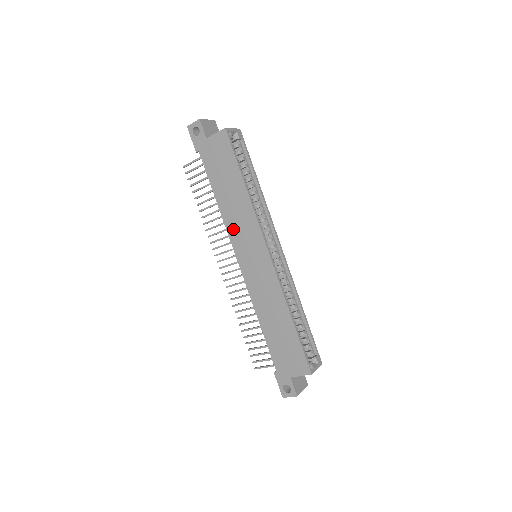
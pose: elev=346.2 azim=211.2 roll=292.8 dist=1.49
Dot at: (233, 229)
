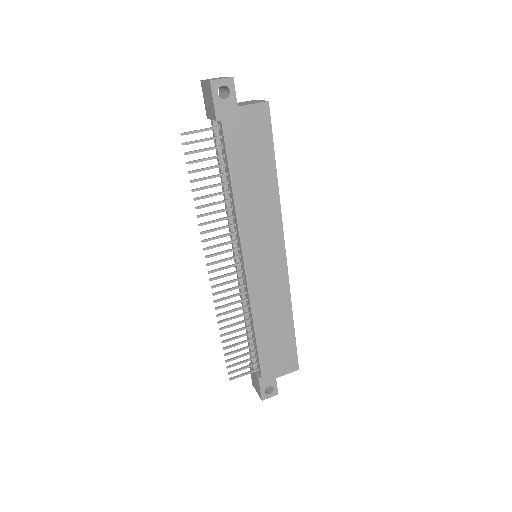
Dot at: (248, 227)
